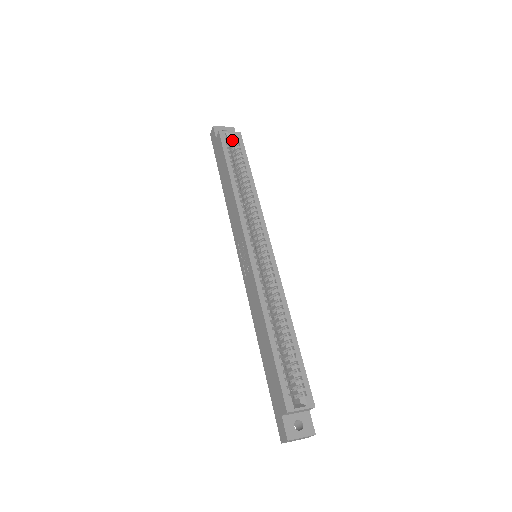
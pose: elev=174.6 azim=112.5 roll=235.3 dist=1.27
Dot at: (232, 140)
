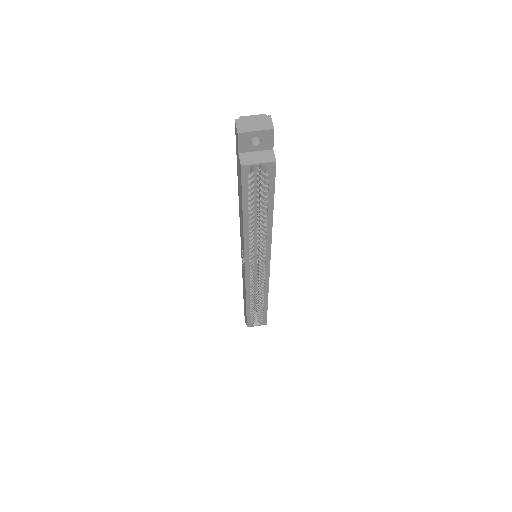
Dot at: (260, 168)
